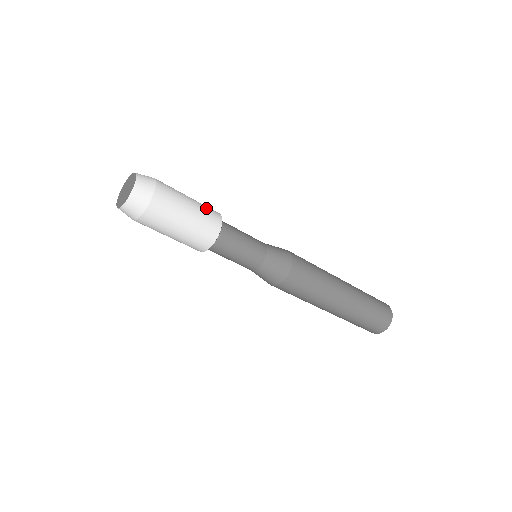
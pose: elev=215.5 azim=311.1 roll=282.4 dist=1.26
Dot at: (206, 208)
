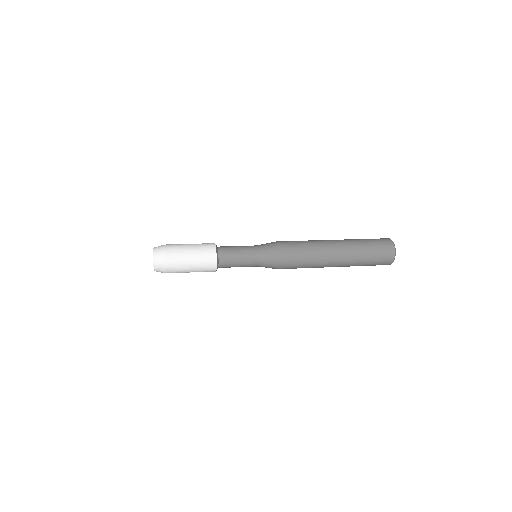
Dot at: (204, 258)
